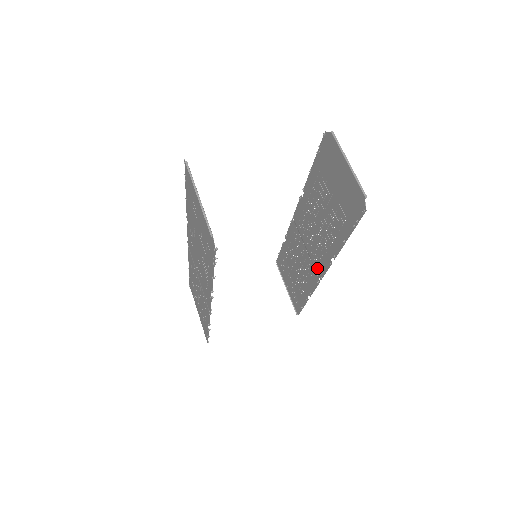
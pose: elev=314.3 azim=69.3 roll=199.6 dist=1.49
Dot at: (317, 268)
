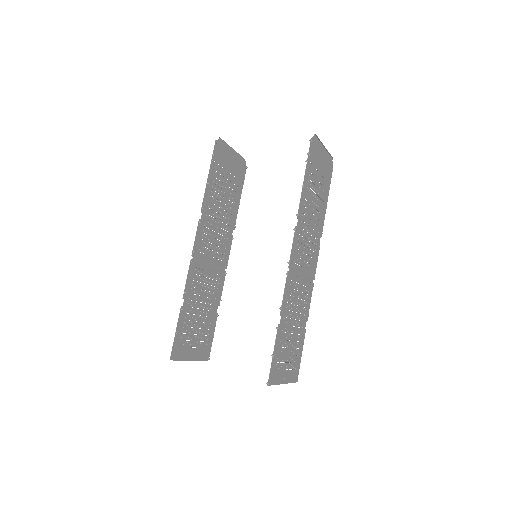
Dot at: (293, 265)
